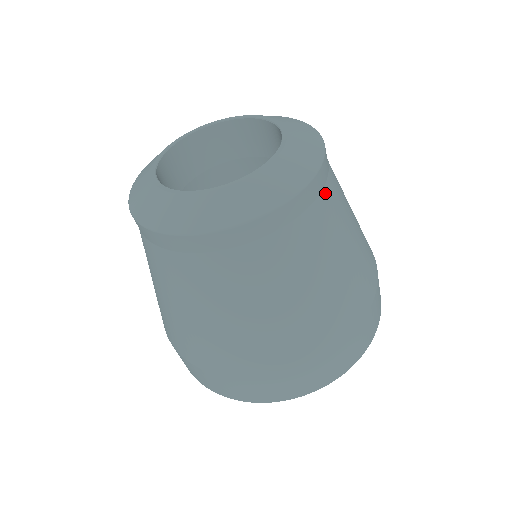
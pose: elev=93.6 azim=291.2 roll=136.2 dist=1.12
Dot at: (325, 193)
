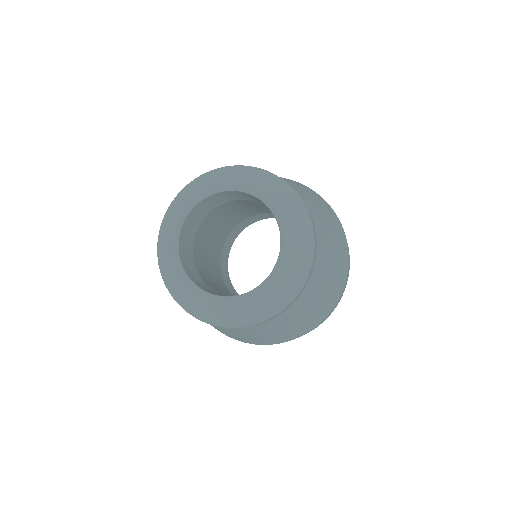
Dot at: (306, 205)
